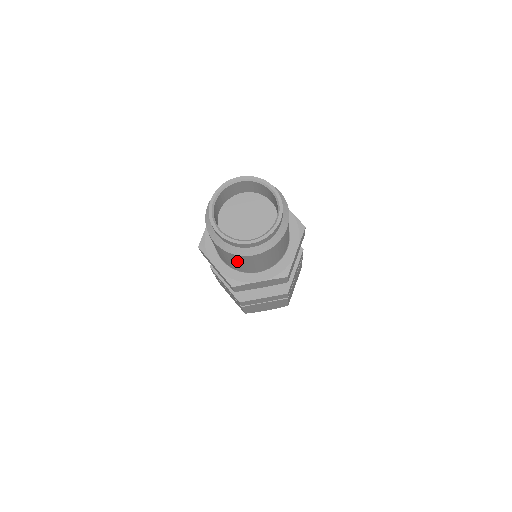
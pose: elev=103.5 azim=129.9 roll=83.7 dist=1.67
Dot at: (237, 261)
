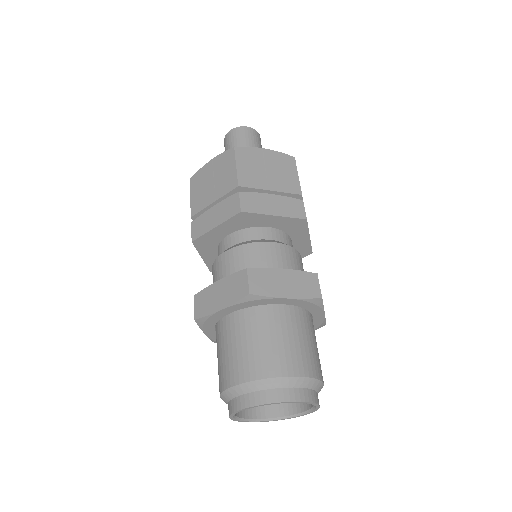
Dot at: occluded
